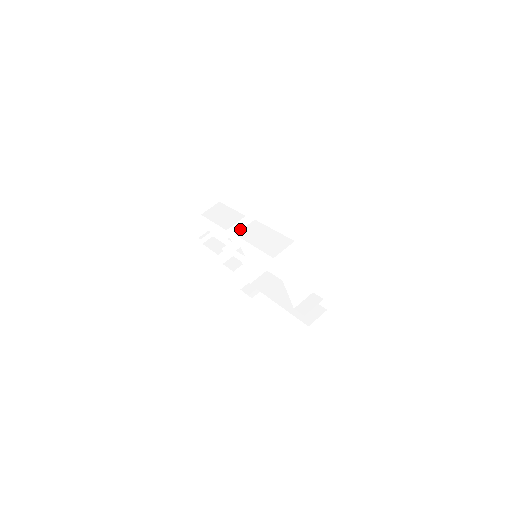
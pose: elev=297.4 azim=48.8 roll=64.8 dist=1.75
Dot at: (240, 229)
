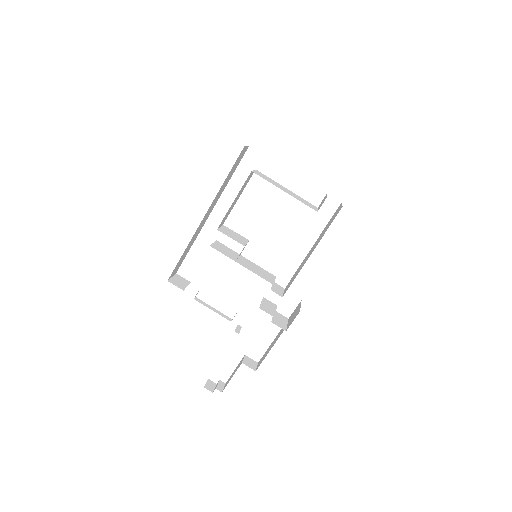
Dot at: (221, 248)
